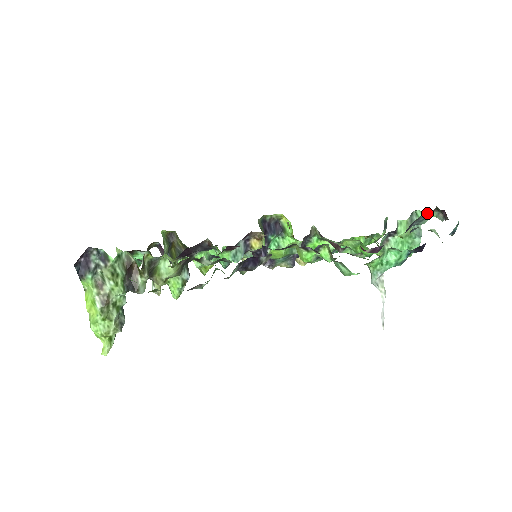
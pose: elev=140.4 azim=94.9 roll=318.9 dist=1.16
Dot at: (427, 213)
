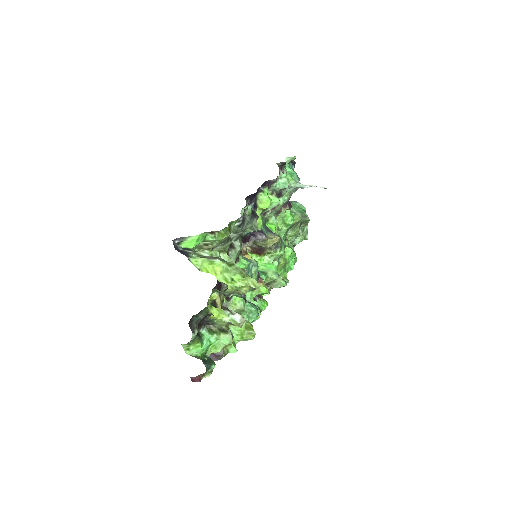
Dot at: occluded
